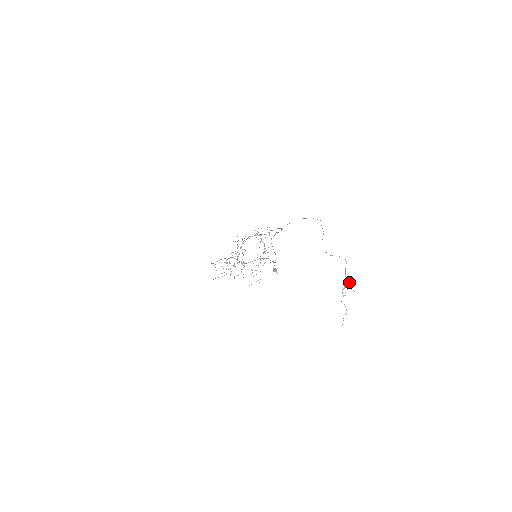
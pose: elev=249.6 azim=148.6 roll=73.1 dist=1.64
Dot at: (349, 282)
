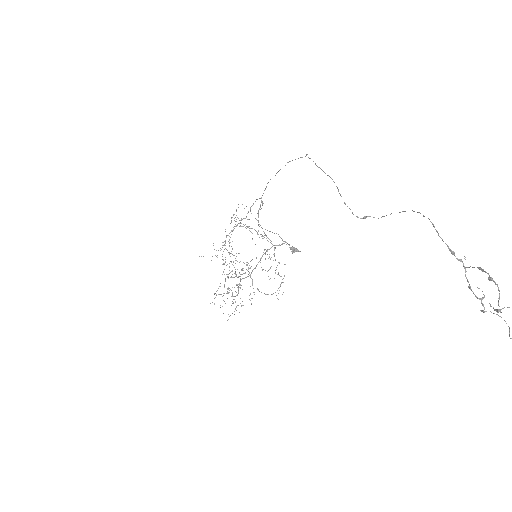
Dot at: (489, 280)
